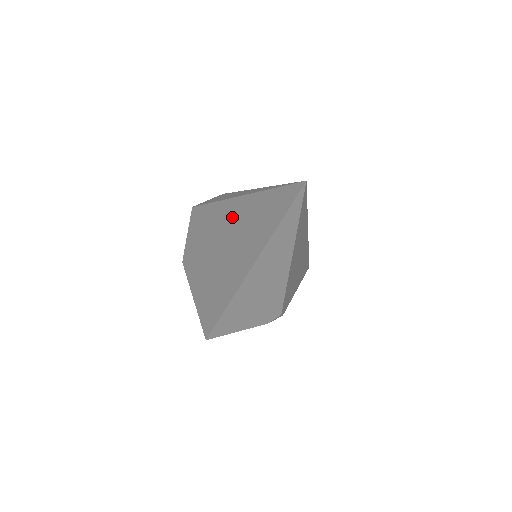
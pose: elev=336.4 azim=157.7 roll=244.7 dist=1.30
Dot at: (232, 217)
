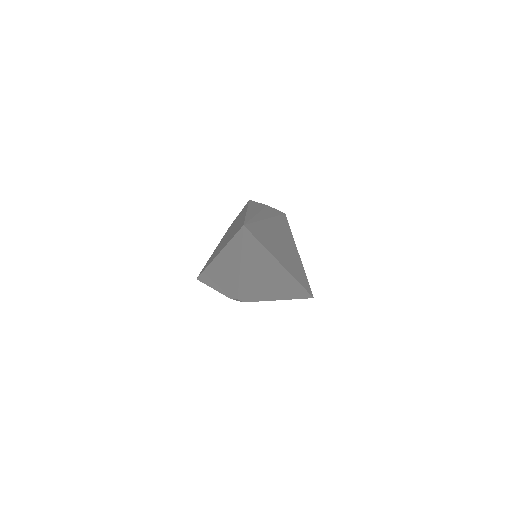
Dot at: occluded
